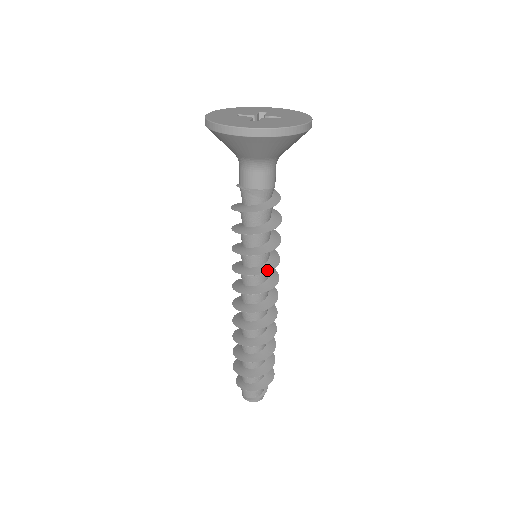
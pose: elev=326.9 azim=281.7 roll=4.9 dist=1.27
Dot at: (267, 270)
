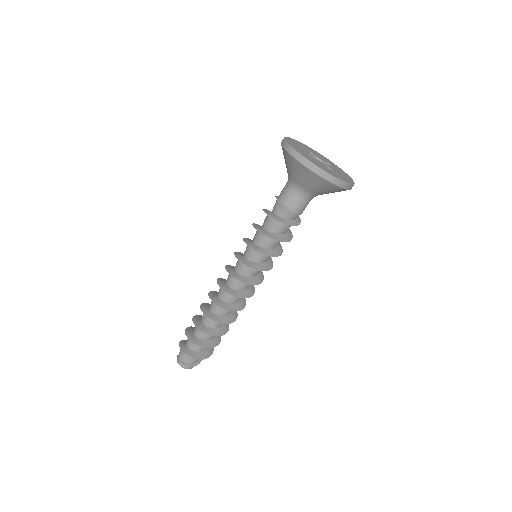
Dot at: (250, 266)
